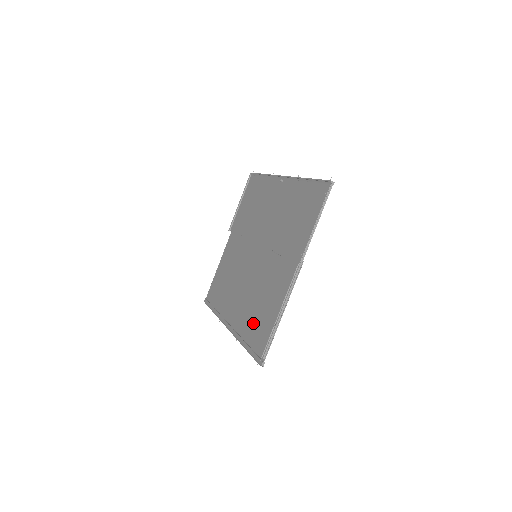
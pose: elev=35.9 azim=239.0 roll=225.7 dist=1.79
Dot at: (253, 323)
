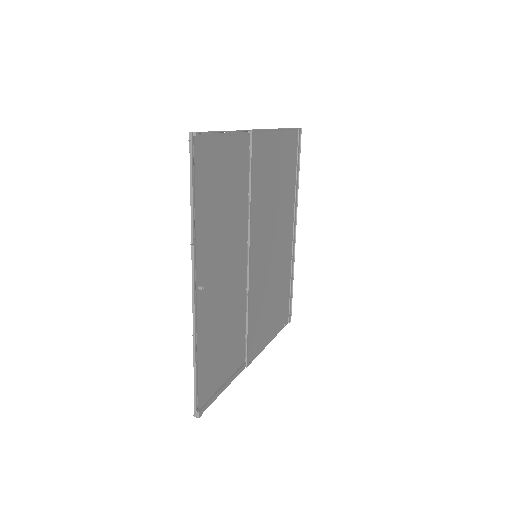
Dot at: (282, 288)
